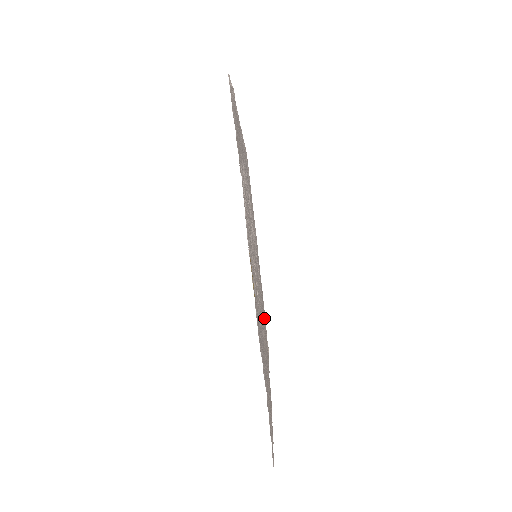
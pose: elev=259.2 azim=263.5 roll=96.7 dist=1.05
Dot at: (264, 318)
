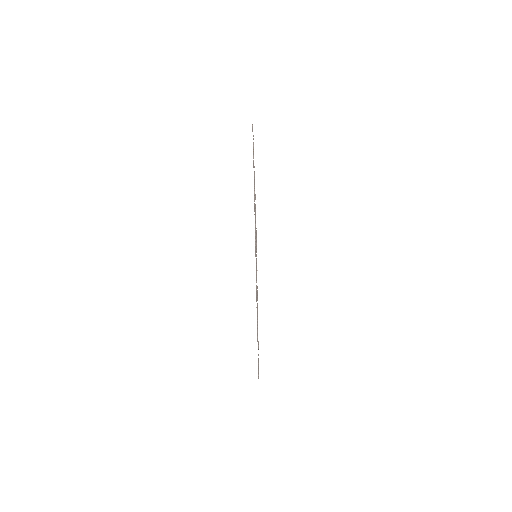
Dot at: occluded
